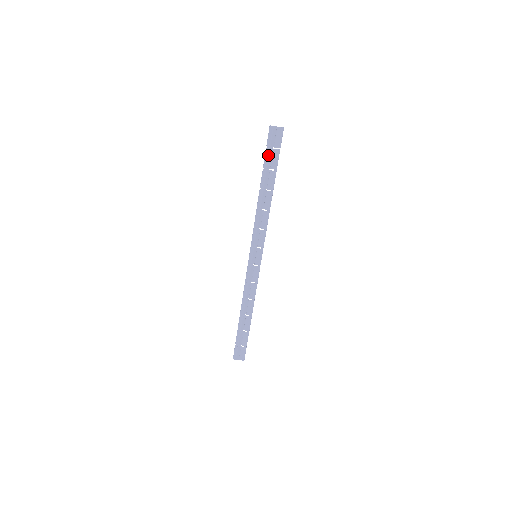
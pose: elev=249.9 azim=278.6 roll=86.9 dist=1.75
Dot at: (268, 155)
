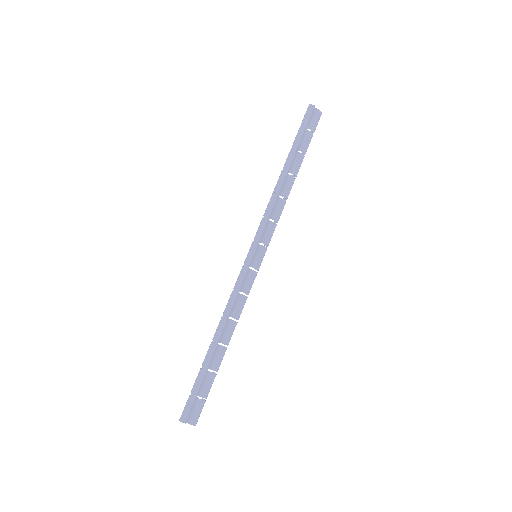
Dot at: (302, 133)
